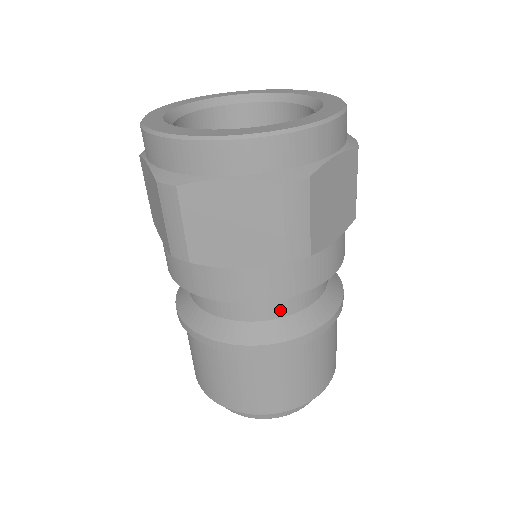
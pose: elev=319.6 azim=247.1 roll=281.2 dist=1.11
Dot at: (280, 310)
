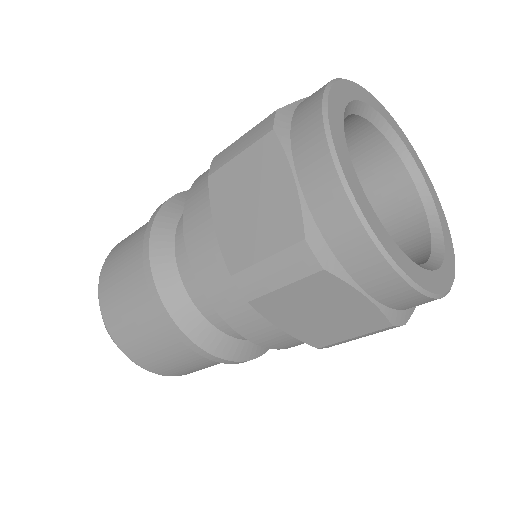
Dot at: occluded
